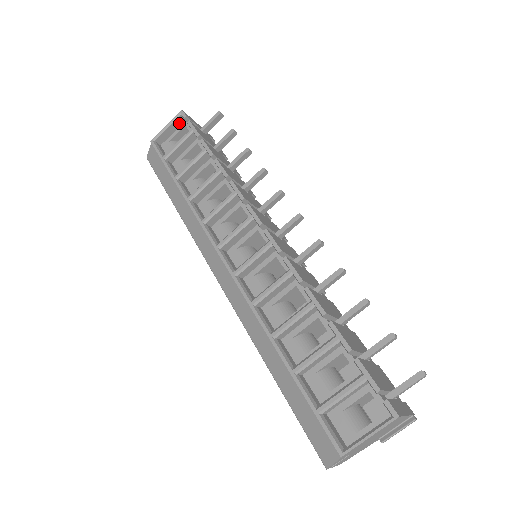
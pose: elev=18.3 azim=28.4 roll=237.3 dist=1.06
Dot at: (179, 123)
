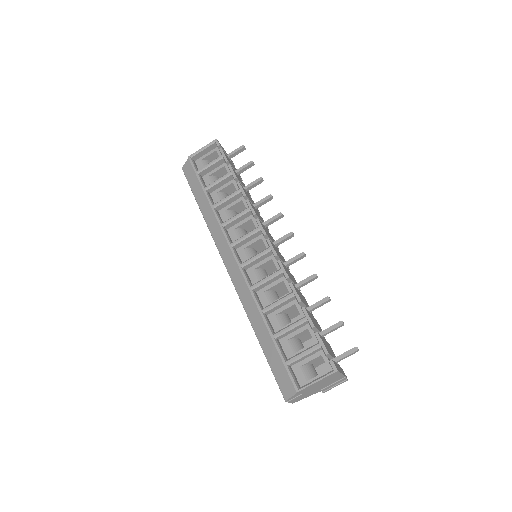
Dot at: (212, 148)
